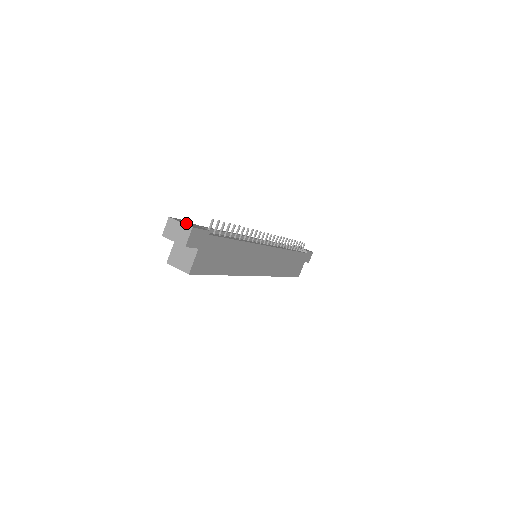
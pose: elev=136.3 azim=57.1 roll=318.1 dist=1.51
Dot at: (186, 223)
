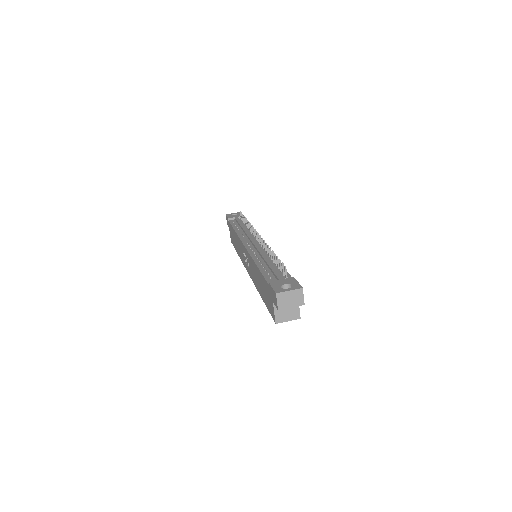
Dot at: (281, 286)
